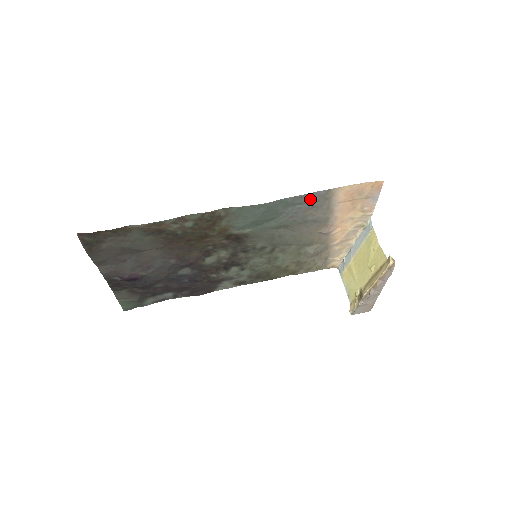
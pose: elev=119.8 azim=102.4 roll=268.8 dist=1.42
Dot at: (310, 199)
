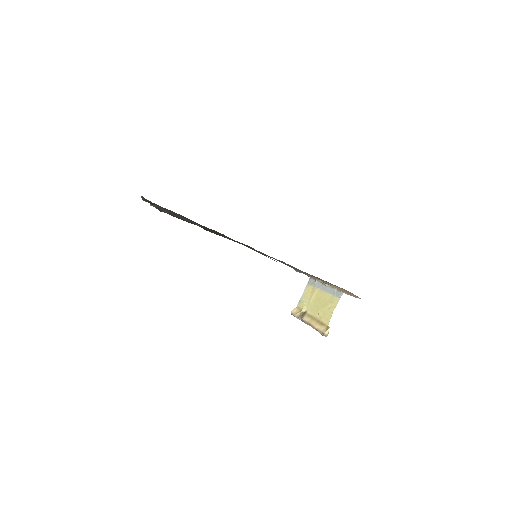
Dot at: occluded
